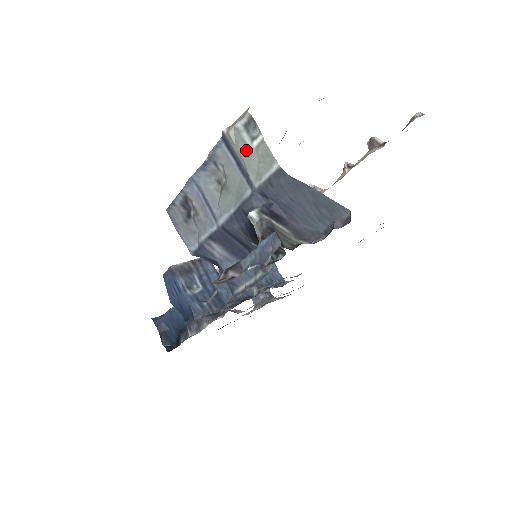
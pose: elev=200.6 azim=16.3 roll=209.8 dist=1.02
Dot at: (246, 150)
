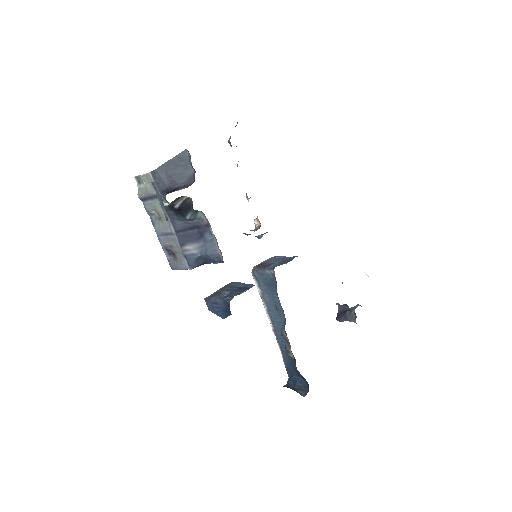
Dot at: (146, 189)
